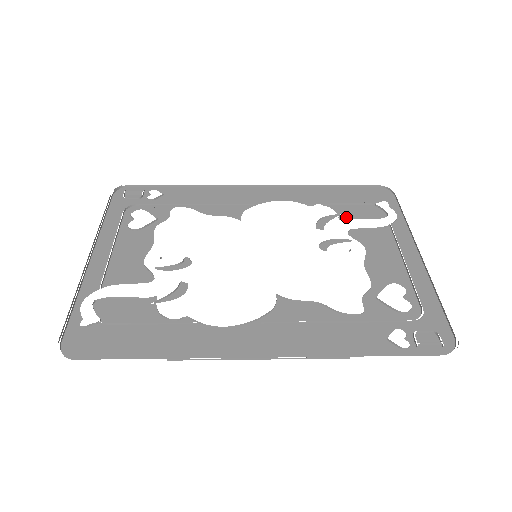
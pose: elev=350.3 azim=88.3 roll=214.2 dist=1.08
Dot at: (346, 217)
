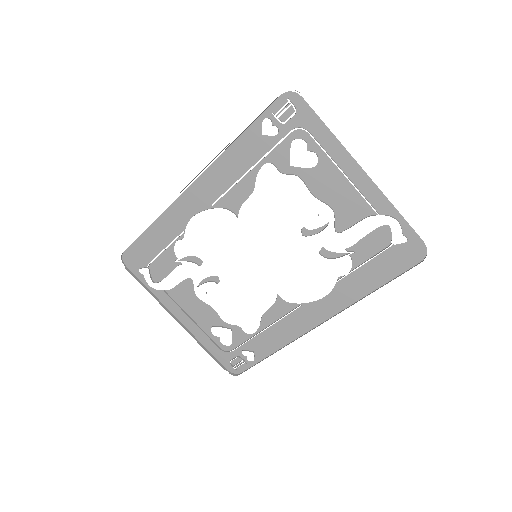
Dot at: (353, 248)
